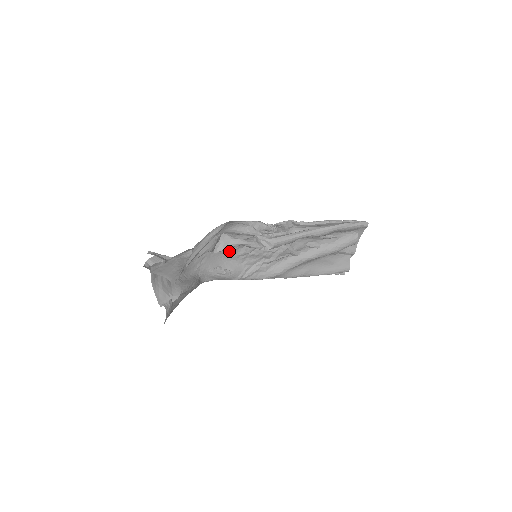
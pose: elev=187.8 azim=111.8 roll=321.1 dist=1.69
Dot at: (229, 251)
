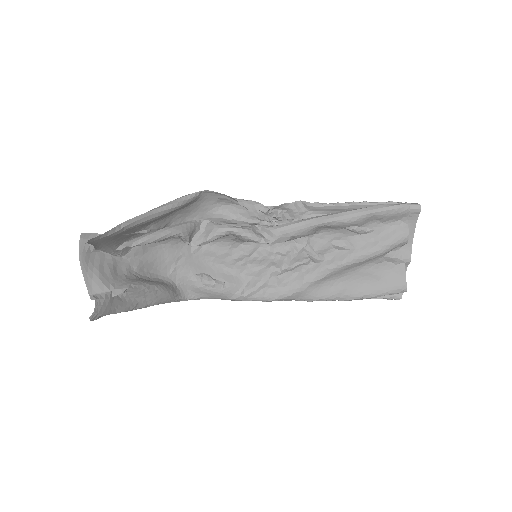
Dot at: (219, 252)
